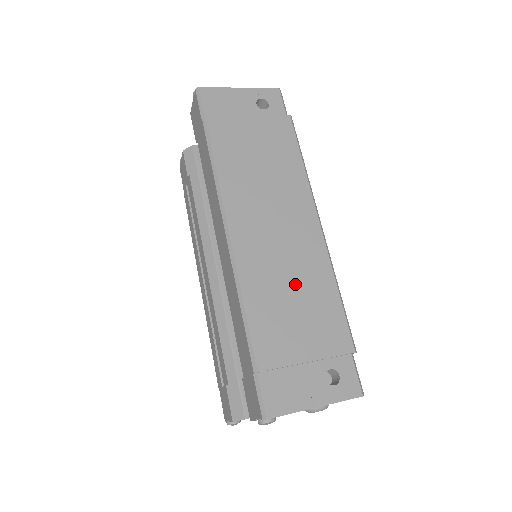
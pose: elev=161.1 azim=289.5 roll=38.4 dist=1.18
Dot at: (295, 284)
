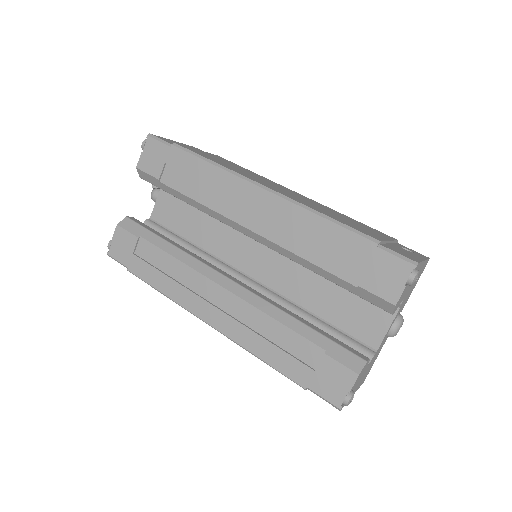
Dot at: (330, 212)
